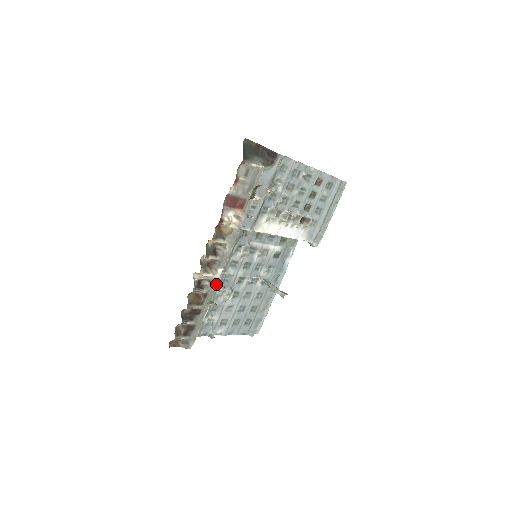
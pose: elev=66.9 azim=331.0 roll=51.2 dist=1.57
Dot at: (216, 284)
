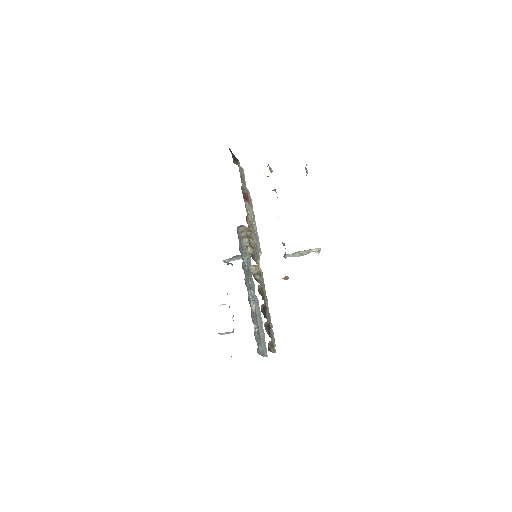
Dot at: (262, 277)
